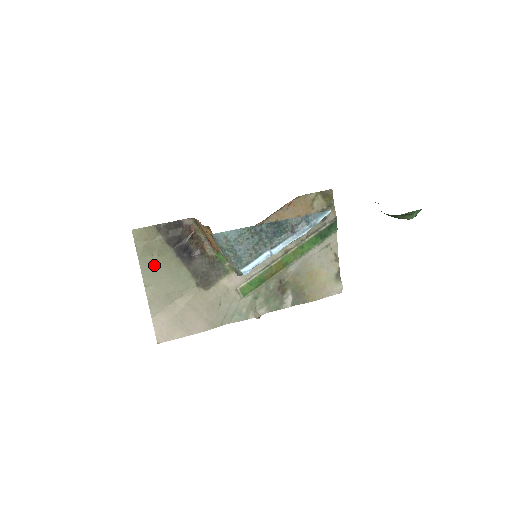
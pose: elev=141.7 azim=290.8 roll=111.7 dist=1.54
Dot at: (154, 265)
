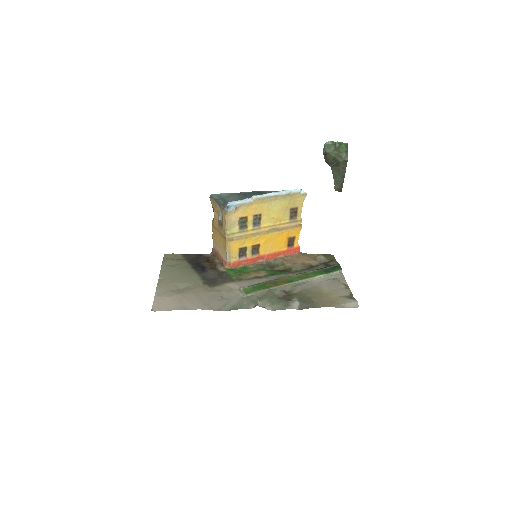
Dot at: (172, 269)
